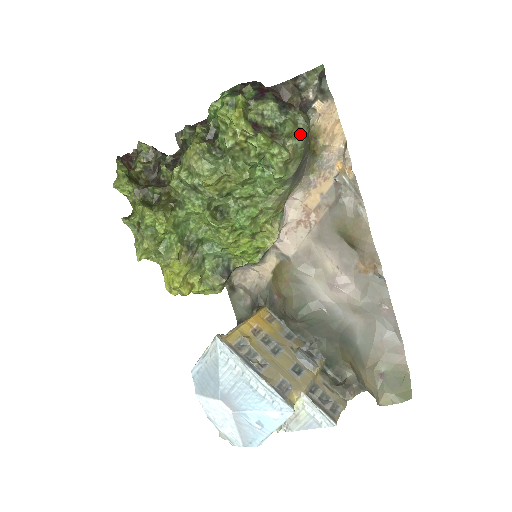
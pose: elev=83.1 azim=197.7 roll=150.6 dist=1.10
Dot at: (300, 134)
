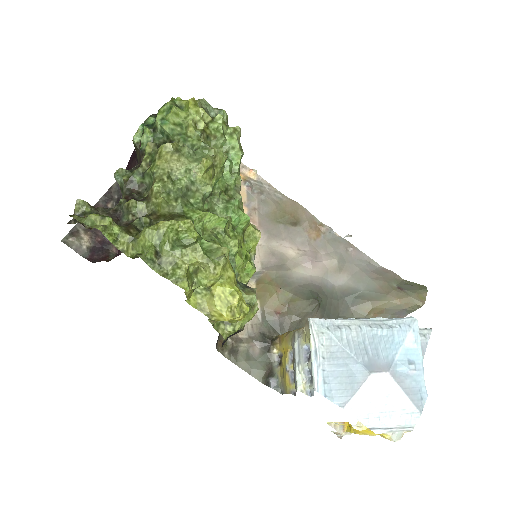
Dot at: occluded
